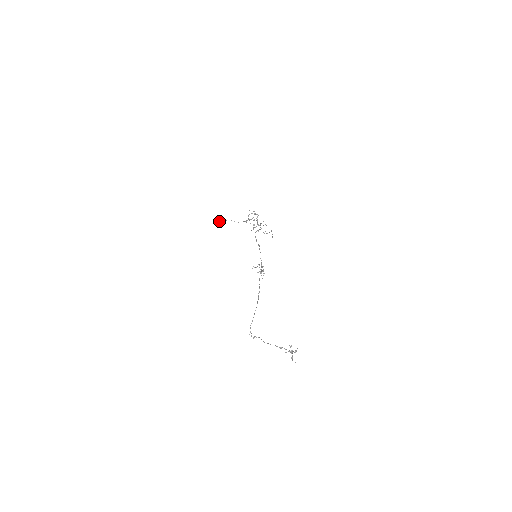
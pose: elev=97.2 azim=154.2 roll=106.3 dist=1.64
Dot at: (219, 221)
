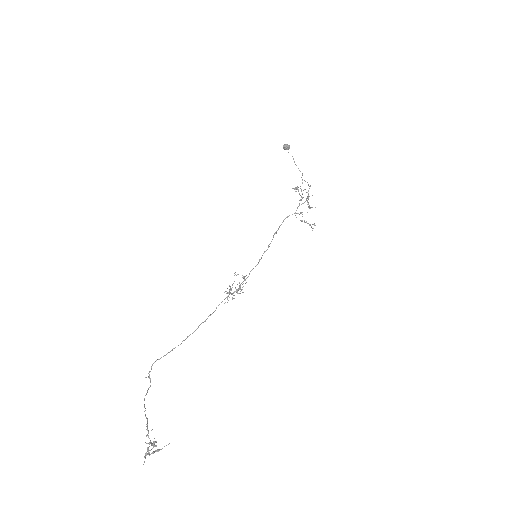
Dot at: (283, 147)
